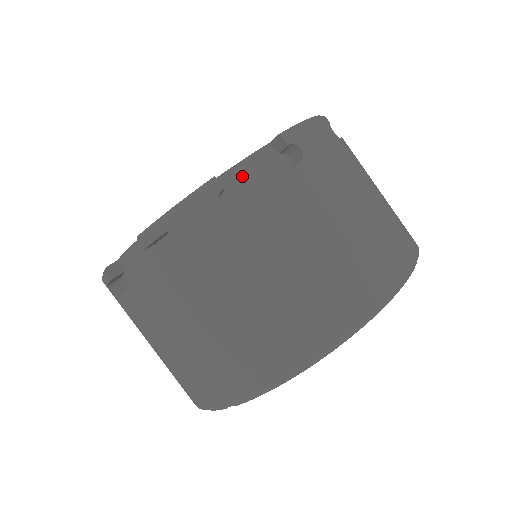
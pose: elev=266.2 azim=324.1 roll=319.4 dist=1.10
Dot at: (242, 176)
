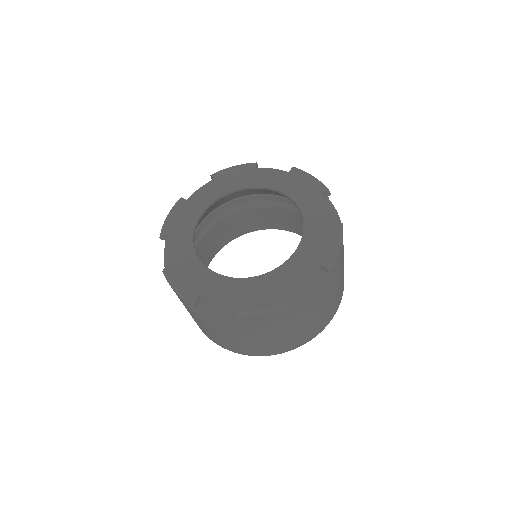
Dot at: (301, 287)
